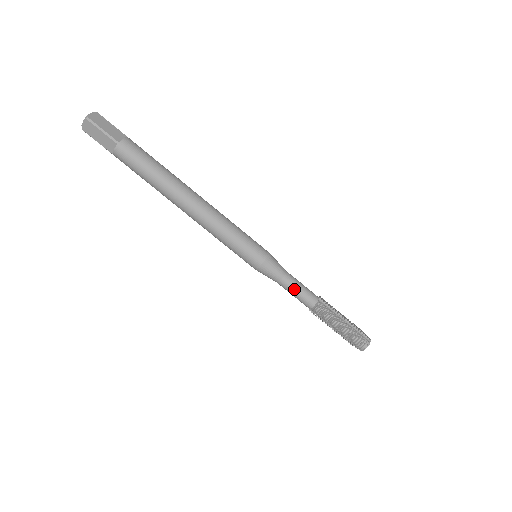
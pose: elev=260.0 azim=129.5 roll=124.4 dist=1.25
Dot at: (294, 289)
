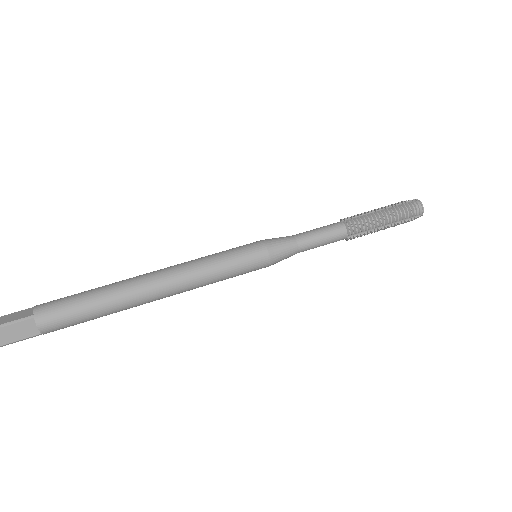
Dot at: (316, 237)
